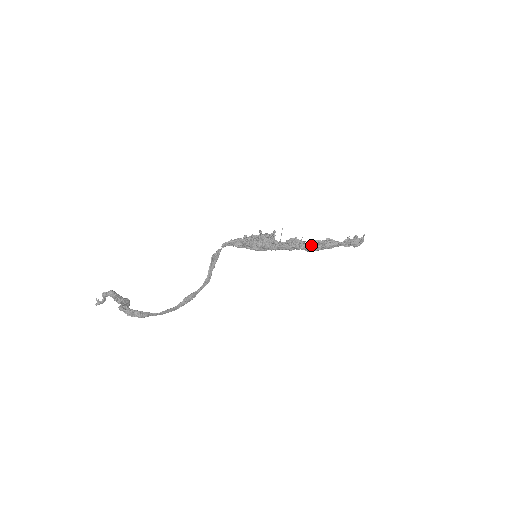
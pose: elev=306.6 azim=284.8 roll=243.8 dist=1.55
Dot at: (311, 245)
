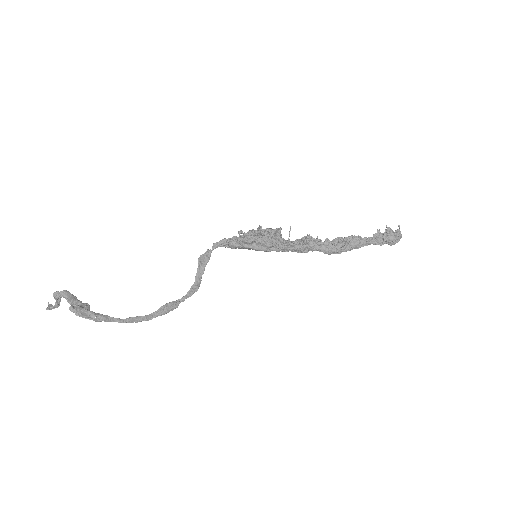
Dot at: (330, 245)
